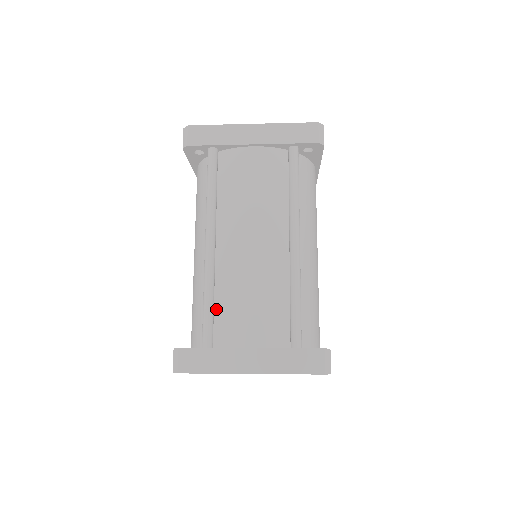
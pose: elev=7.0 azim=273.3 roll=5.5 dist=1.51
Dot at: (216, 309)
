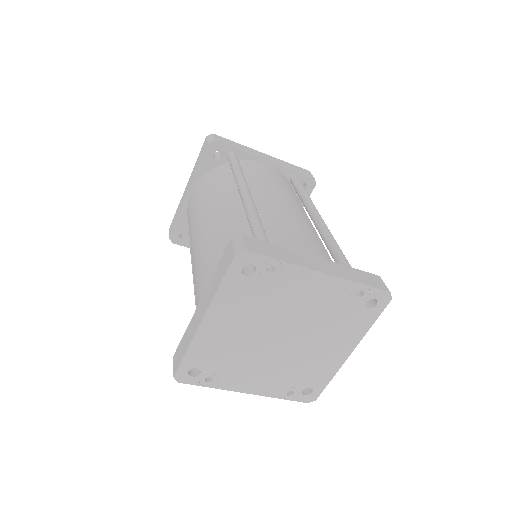
Dot at: occluded
